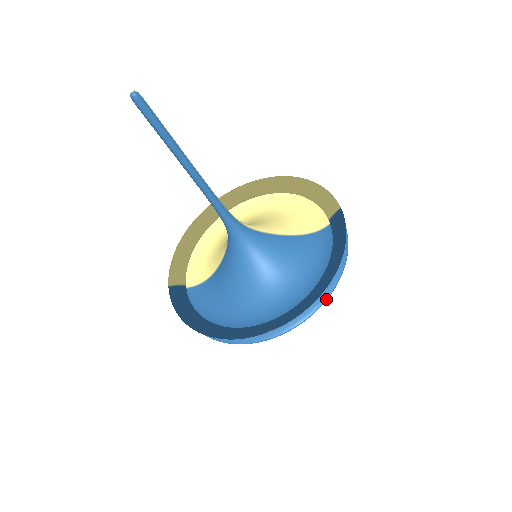
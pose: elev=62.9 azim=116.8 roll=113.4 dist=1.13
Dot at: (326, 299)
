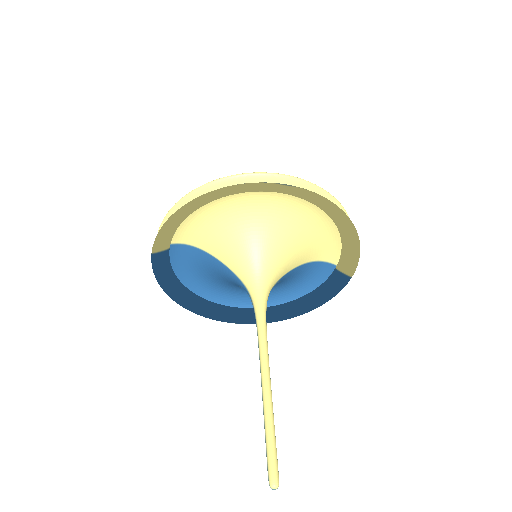
Dot at: occluded
